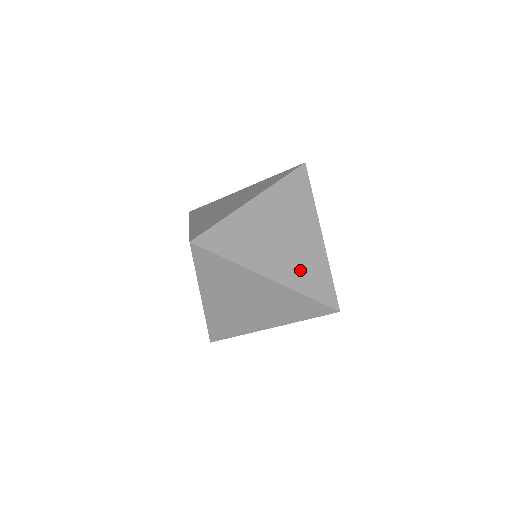
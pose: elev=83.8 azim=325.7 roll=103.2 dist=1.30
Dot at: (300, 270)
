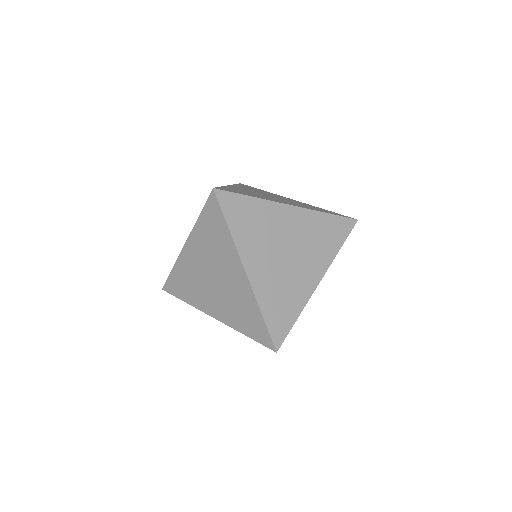
Dot at: (276, 291)
